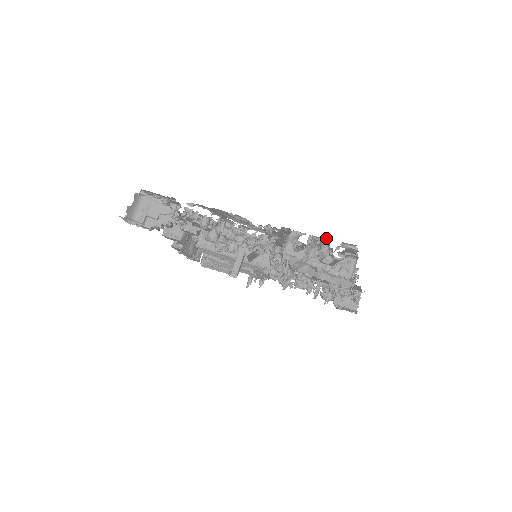
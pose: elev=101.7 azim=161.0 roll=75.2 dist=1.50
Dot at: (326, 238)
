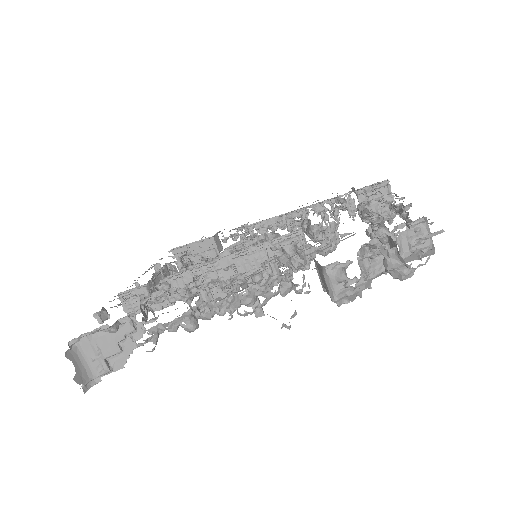
Dot at: (387, 249)
